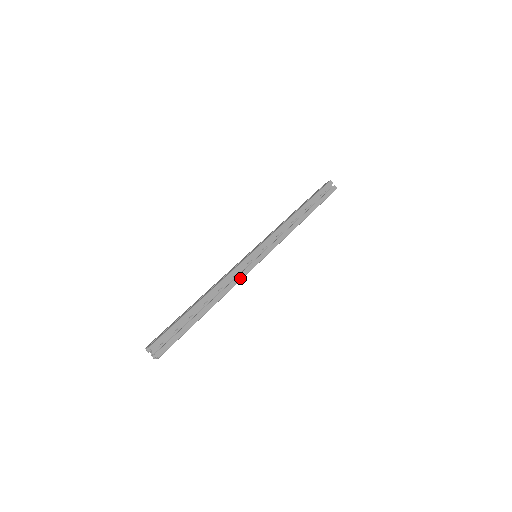
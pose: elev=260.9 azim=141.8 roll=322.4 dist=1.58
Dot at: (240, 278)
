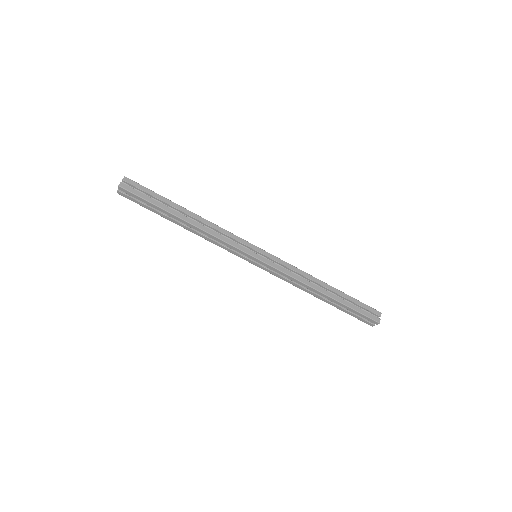
Dot at: (226, 240)
